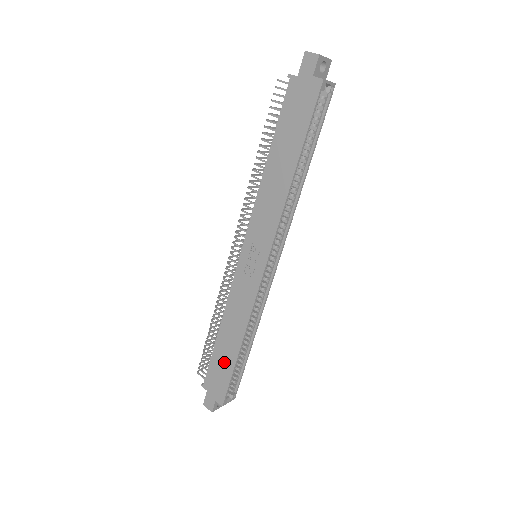
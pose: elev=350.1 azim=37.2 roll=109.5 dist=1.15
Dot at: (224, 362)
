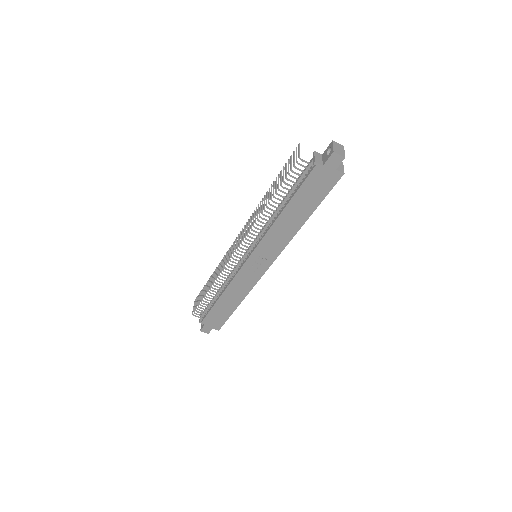
Dot at: (223, 312)
